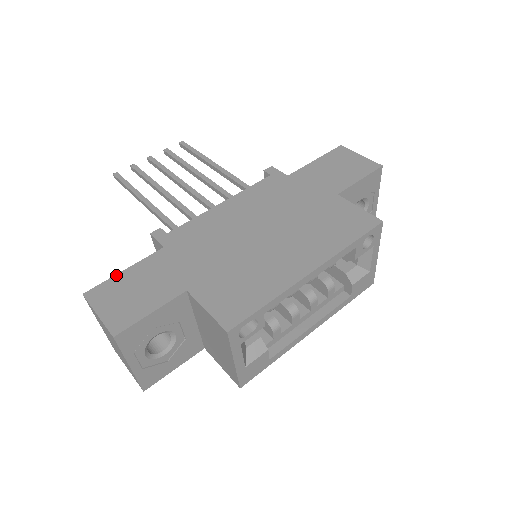
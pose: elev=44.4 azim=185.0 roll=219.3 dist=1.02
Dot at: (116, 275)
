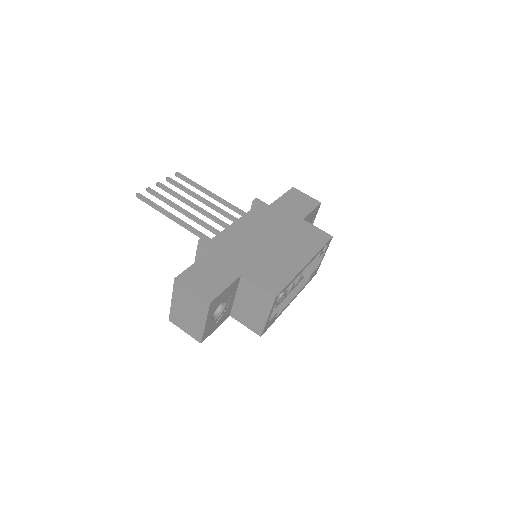
Dot at: (191, 266)
